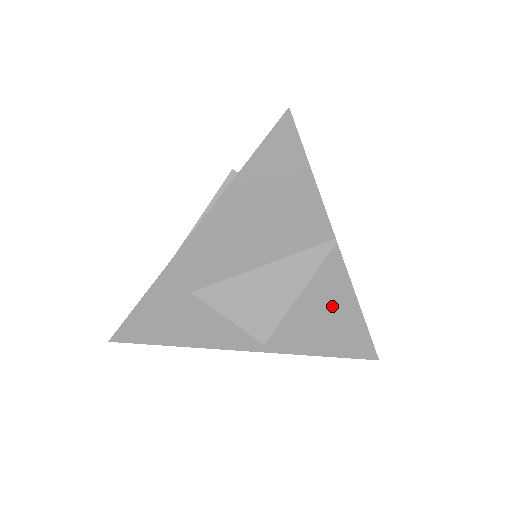
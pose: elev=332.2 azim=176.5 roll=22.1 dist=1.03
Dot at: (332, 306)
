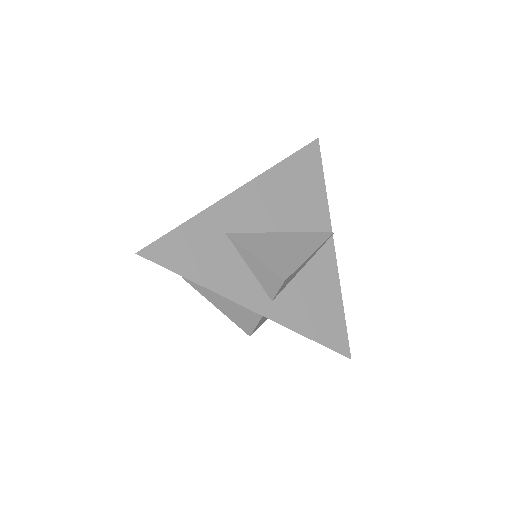
Dot at: (323, 288)
